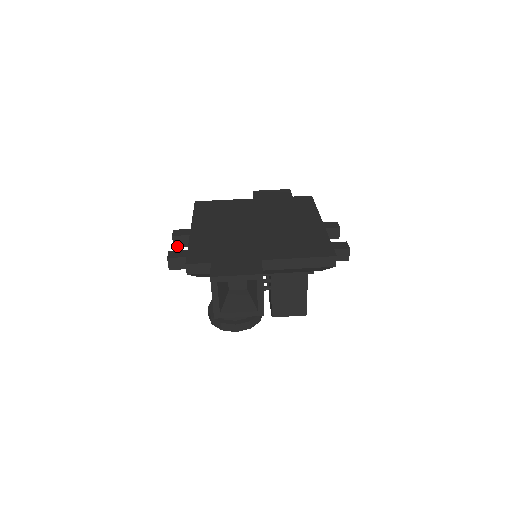
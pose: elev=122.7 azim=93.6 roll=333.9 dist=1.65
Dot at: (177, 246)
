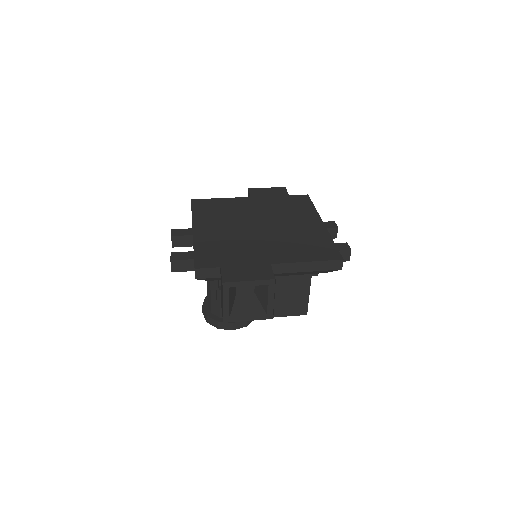
Dot at: (176, 246)
